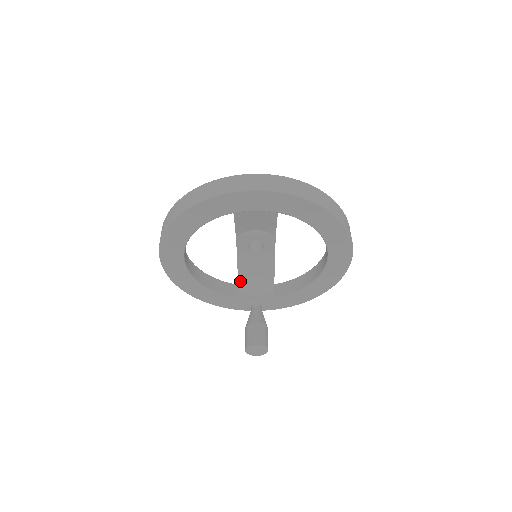
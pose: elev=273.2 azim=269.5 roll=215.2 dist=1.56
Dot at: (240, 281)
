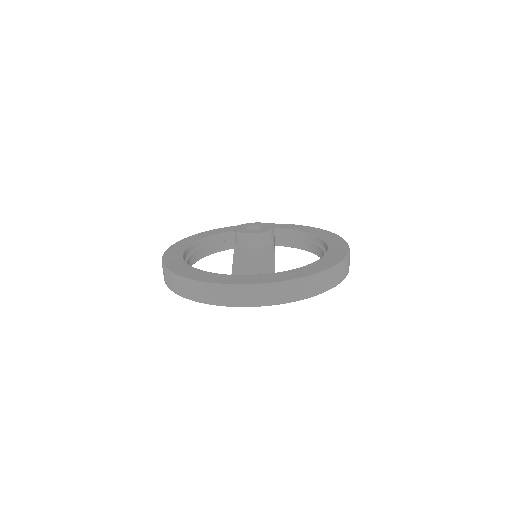
Dot at: occluded
